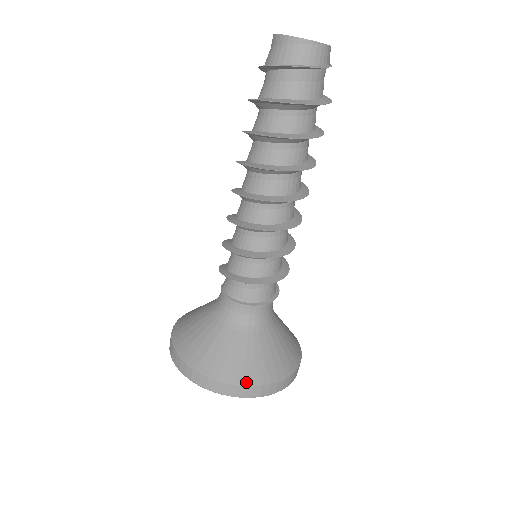
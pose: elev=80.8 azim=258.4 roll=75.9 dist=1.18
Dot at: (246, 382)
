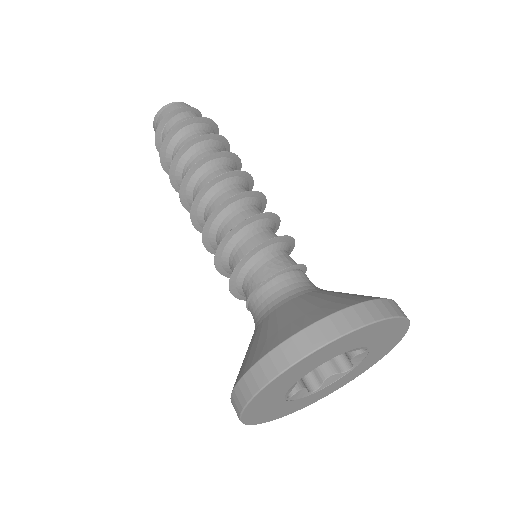
Dot at: (315, 320)
